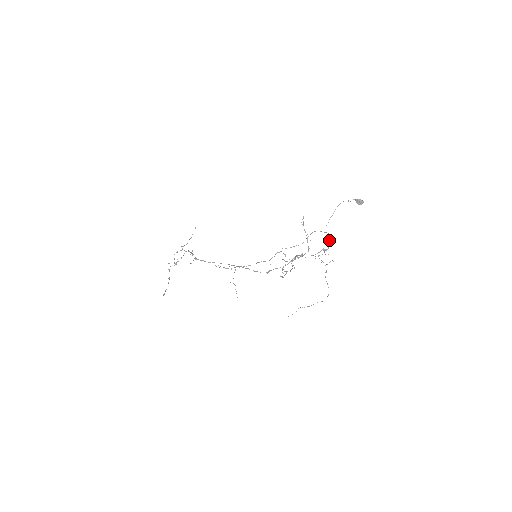
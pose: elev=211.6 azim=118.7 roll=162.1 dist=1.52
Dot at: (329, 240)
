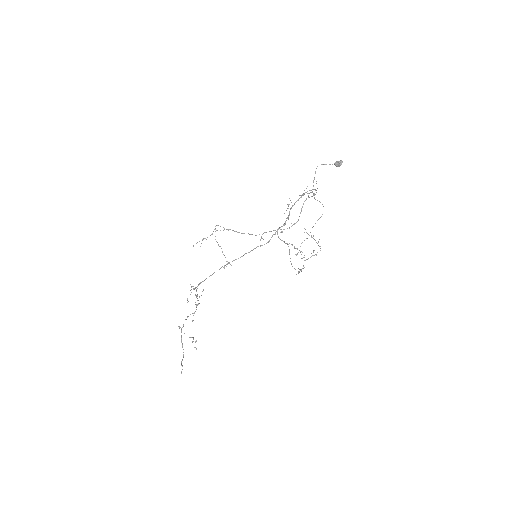
Dot at: (316, 190)
